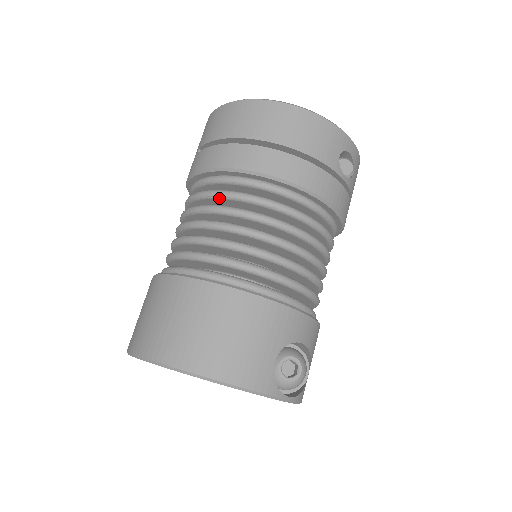
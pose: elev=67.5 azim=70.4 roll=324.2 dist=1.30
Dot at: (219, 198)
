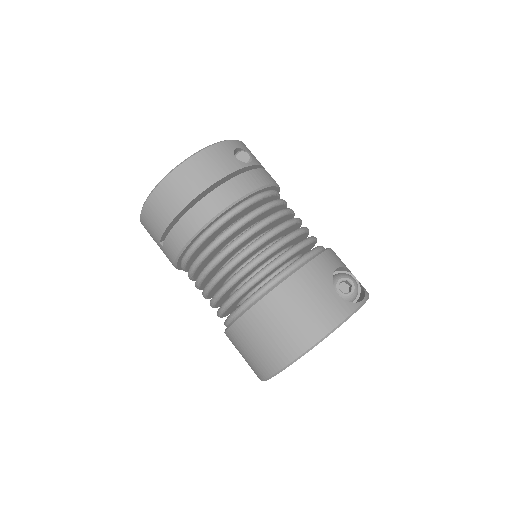
Dot at: (209, 255)
